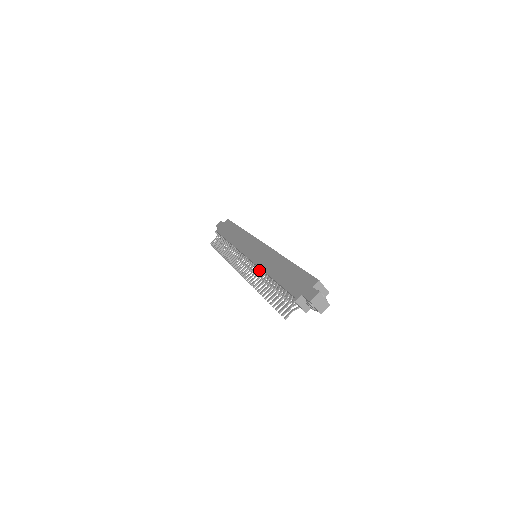
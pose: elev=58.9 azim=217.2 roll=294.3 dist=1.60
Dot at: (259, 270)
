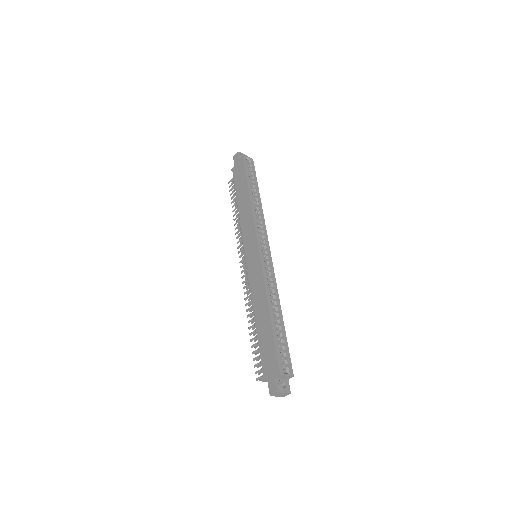
Dot at: occluded
